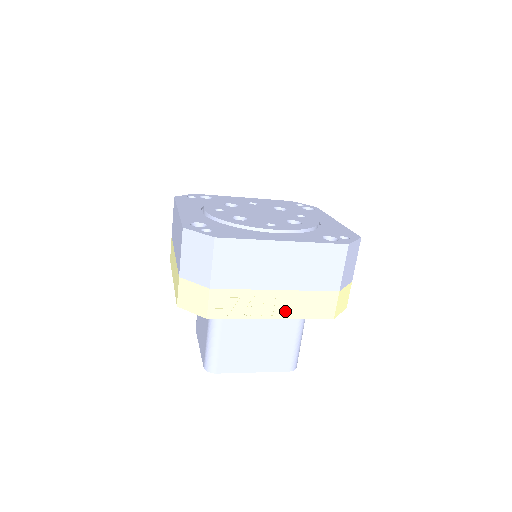
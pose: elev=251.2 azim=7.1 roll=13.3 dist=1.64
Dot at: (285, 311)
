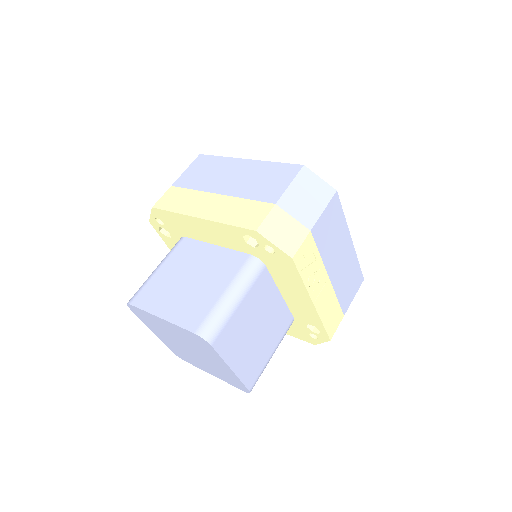
Dot at: (321, 304)
